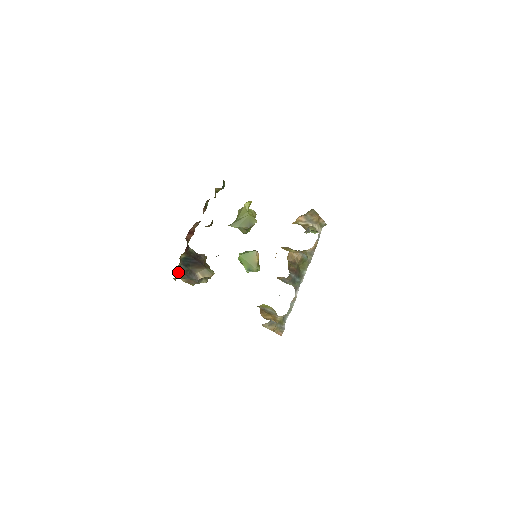
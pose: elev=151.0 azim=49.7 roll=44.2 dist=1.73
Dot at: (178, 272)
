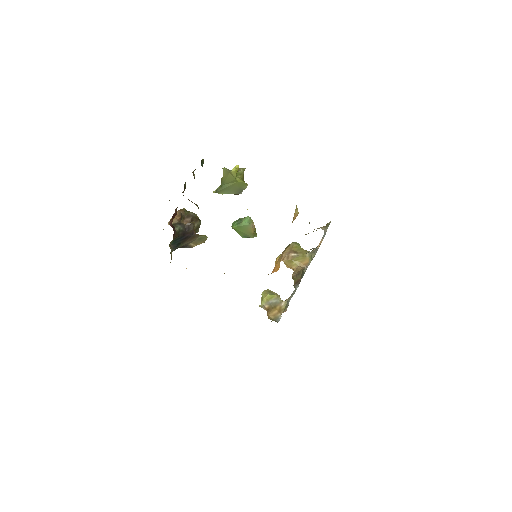
Dot at: (171, 257)
